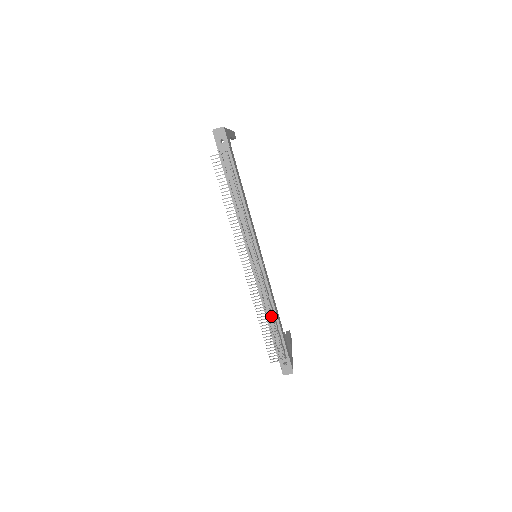
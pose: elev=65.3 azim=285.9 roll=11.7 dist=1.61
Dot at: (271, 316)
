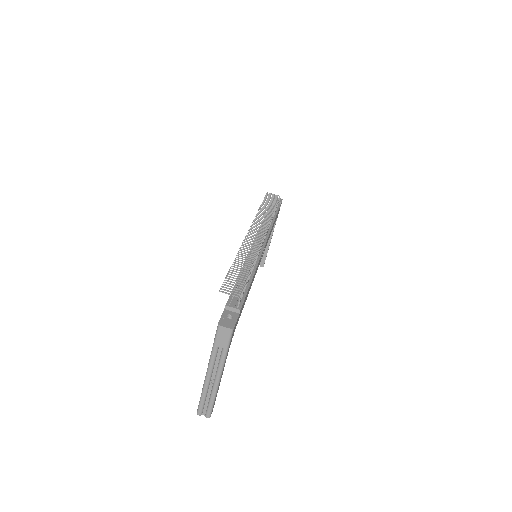
Dot at: occluded
